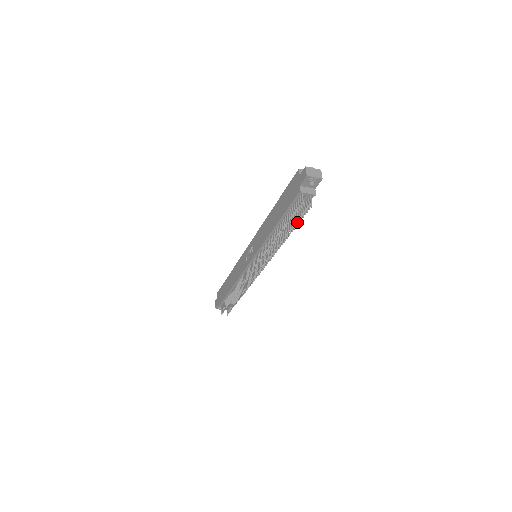
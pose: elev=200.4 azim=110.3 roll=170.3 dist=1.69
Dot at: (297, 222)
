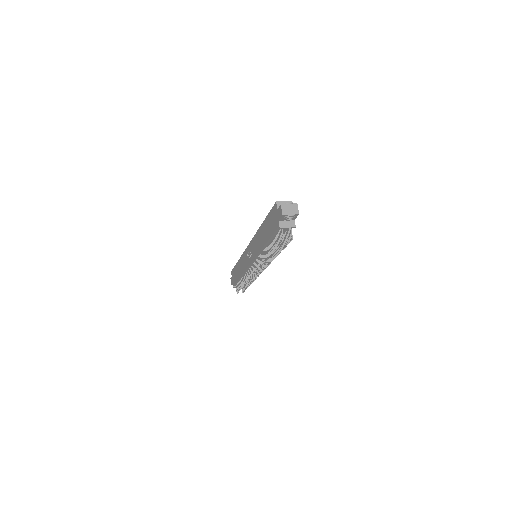
Dot at: (283, 246)
